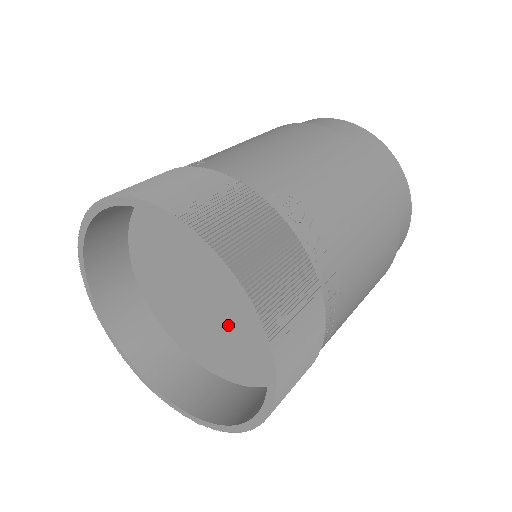
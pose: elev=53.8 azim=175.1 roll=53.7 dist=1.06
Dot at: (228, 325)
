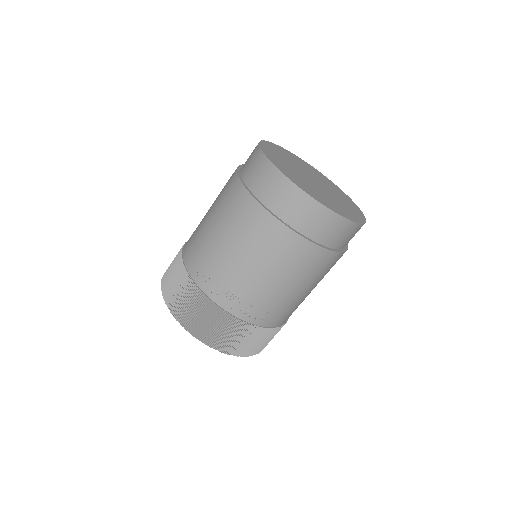
Dot at: occluded
